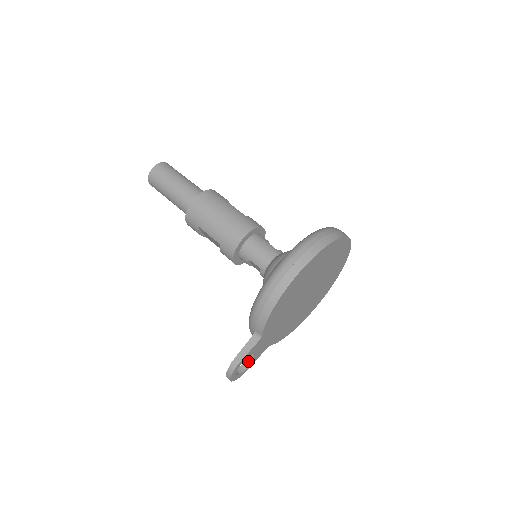
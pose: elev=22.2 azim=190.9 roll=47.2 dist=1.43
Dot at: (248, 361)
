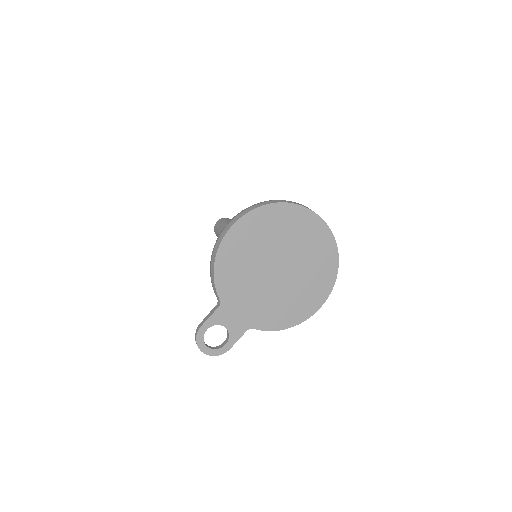
Dot at: (227, 340)
